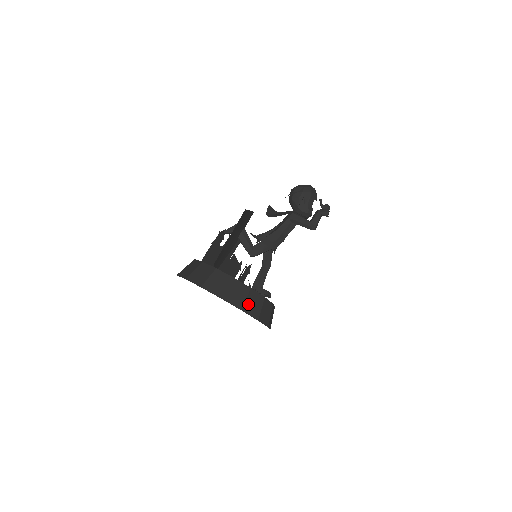
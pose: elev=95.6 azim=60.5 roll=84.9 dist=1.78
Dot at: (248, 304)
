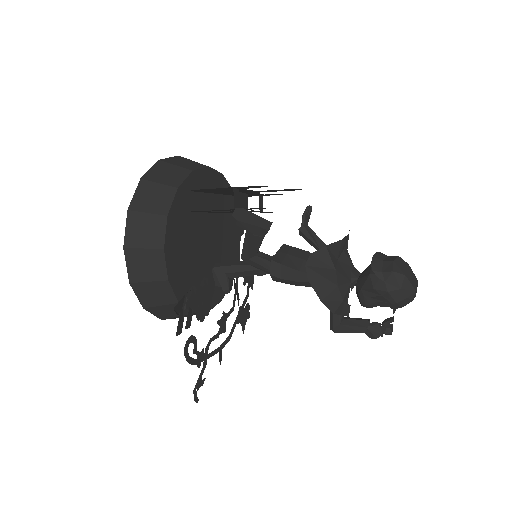
Dot at: (160, 308)
